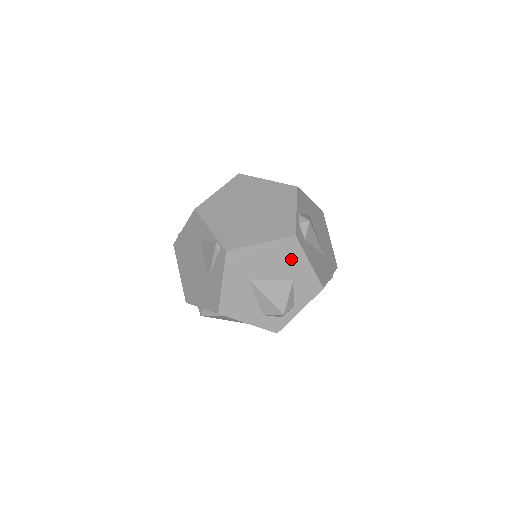
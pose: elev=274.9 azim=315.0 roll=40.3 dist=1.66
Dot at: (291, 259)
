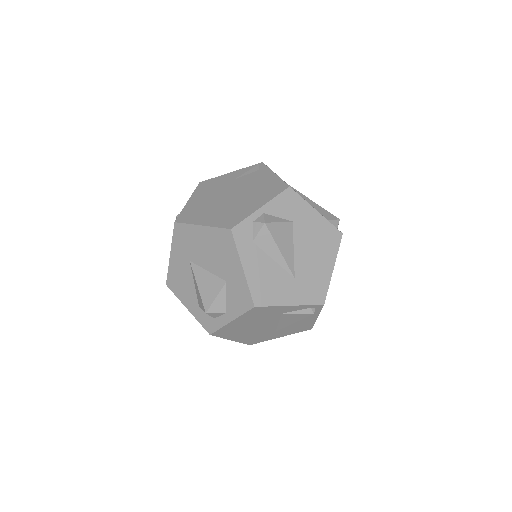
Dot at: (226, 255)
